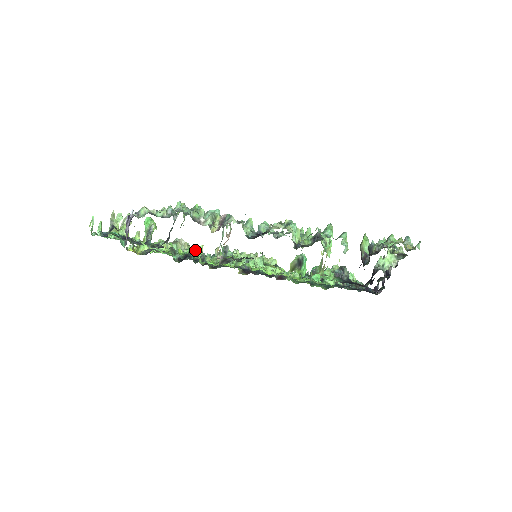
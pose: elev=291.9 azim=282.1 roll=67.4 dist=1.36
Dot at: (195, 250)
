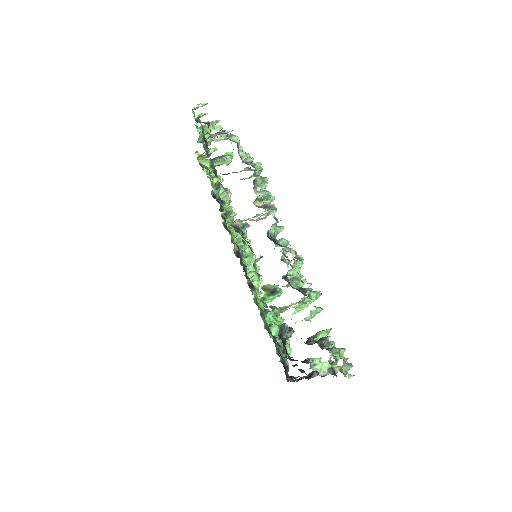
Dot at: occluded
